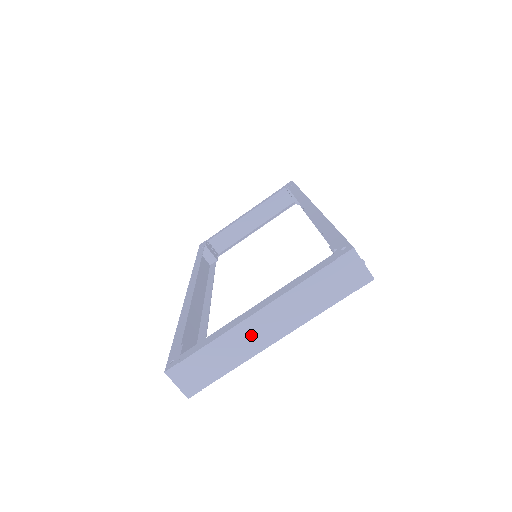
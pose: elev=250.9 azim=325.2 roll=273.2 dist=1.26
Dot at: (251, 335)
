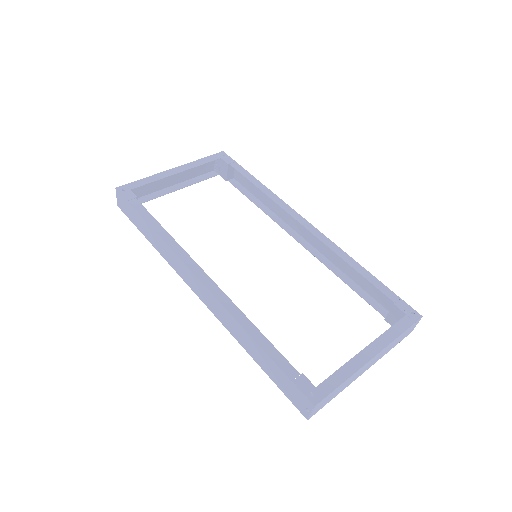
Dot at: (361, 371)
